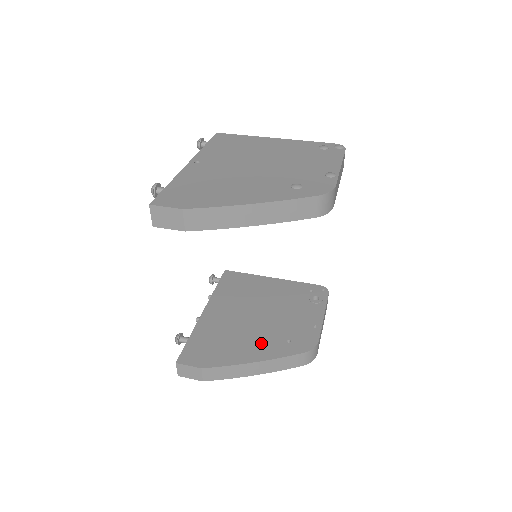
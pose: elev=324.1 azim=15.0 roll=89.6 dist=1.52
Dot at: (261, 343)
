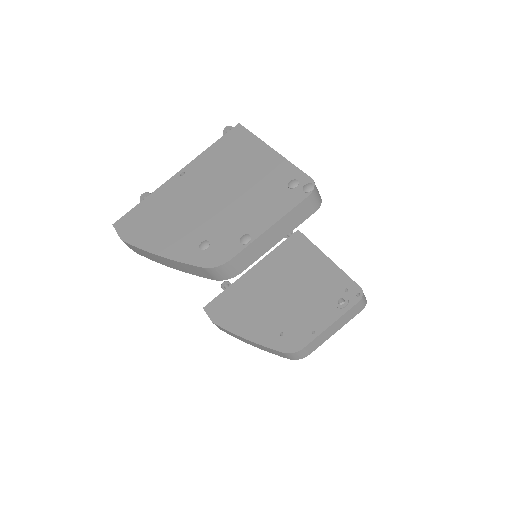
Dot at: (262, 324)
